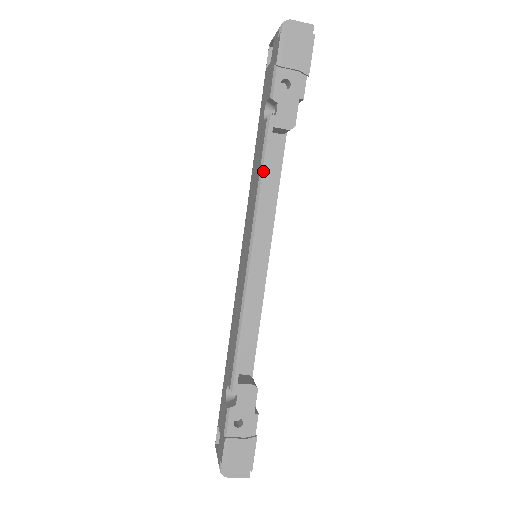
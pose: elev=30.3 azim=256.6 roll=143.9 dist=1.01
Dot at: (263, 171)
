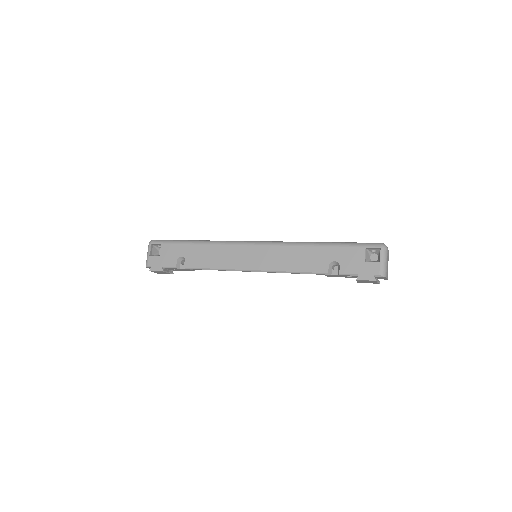
Dot at: (299, 273)
